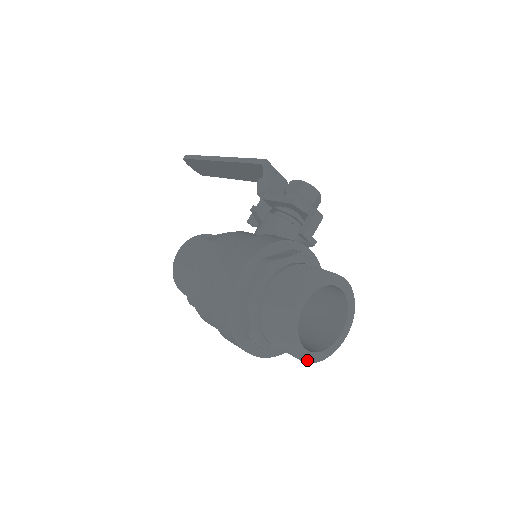
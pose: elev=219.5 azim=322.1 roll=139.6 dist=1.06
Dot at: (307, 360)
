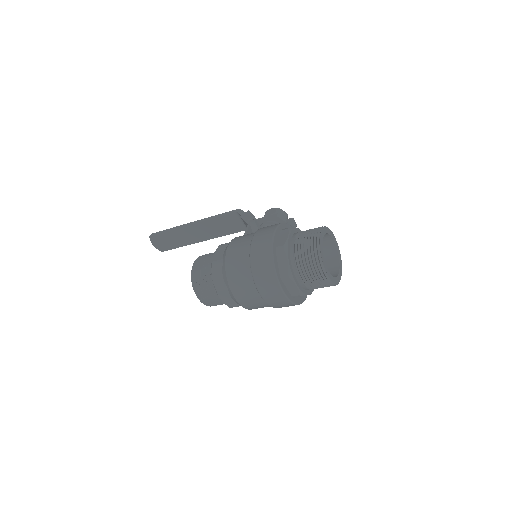
Dot at: (330, 279)
